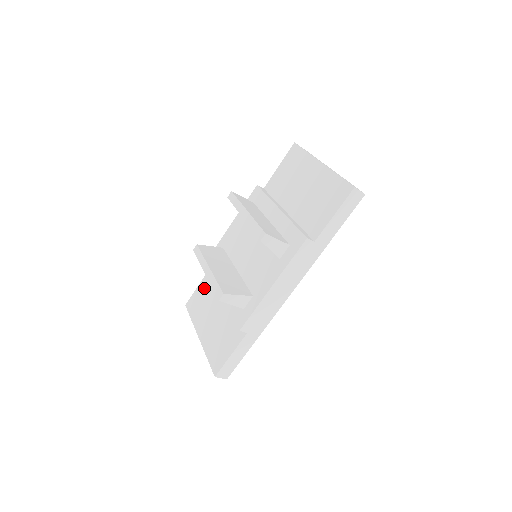
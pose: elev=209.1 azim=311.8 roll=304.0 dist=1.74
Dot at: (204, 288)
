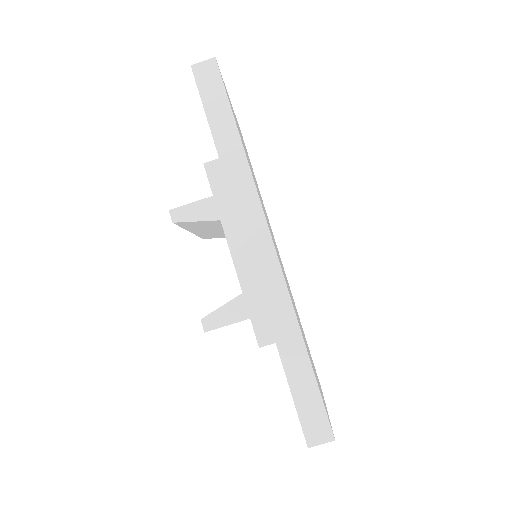
Dot at: occluded
